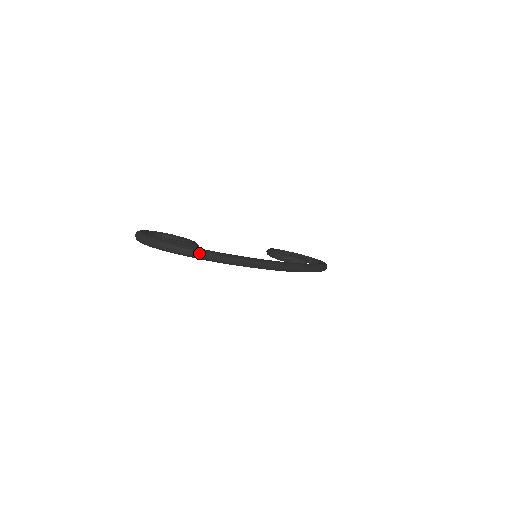
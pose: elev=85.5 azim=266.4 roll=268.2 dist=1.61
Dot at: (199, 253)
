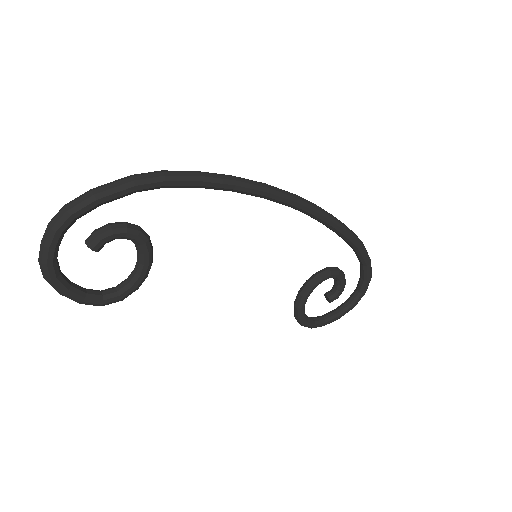
Dot at: (127, 177)
